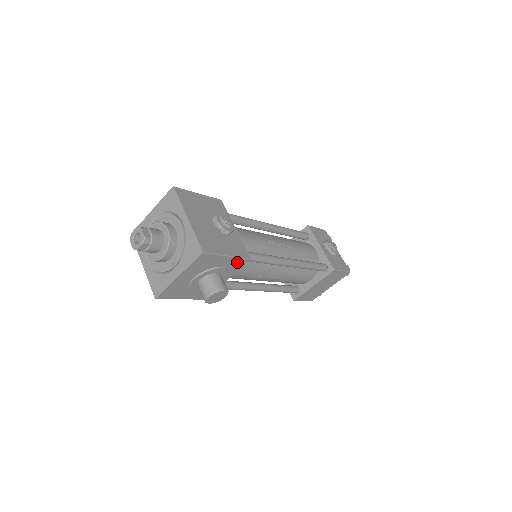
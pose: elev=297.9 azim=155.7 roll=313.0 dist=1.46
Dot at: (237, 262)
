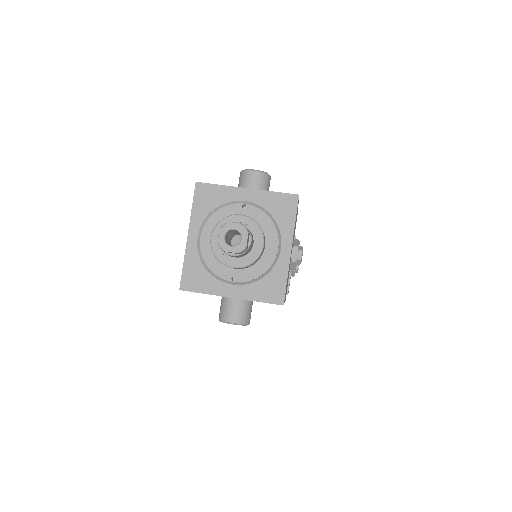
Dot at: occluded
